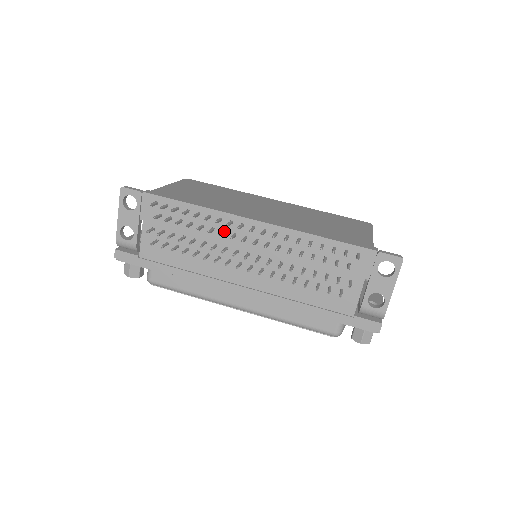
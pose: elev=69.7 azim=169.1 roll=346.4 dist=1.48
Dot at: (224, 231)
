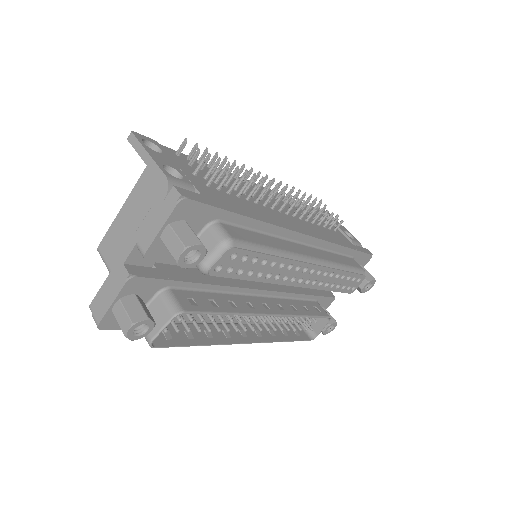
Dot at: occluded
